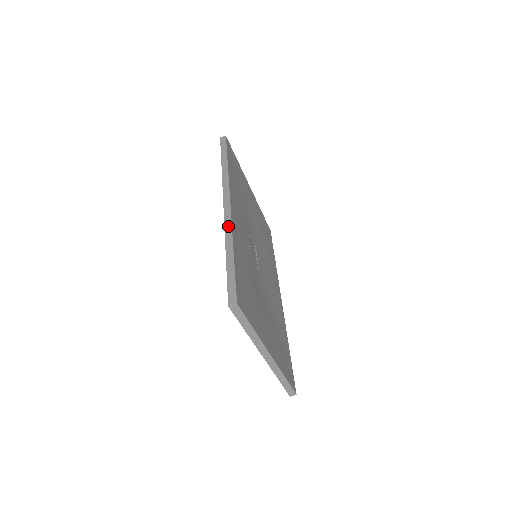
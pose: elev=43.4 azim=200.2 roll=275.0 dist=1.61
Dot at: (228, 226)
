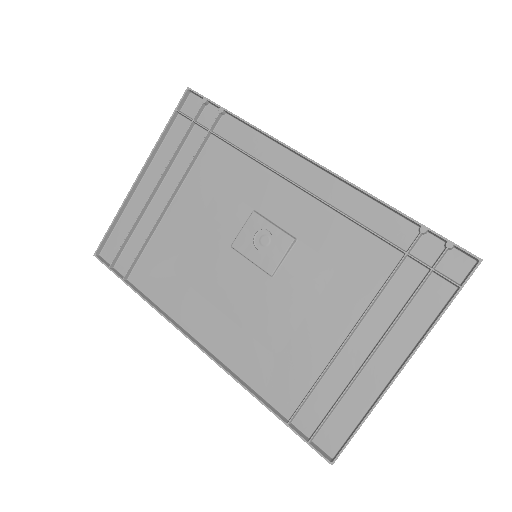
Dot at: occluded
